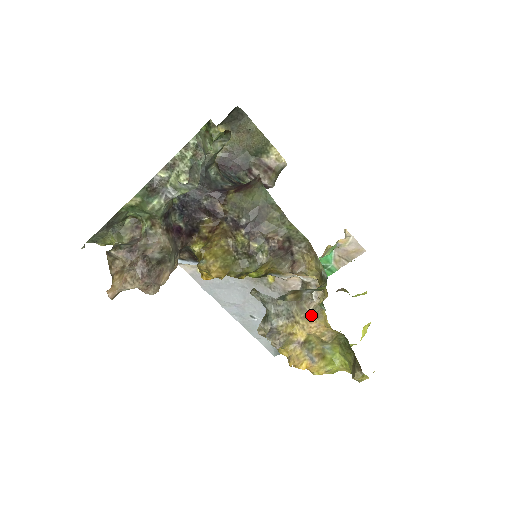
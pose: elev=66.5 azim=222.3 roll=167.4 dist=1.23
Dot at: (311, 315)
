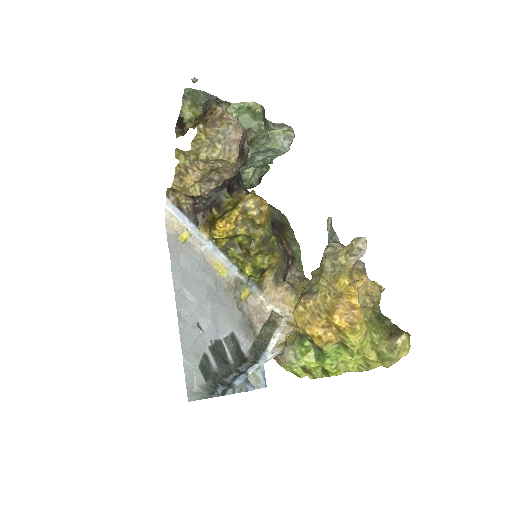
Dot at: (363, 271)
